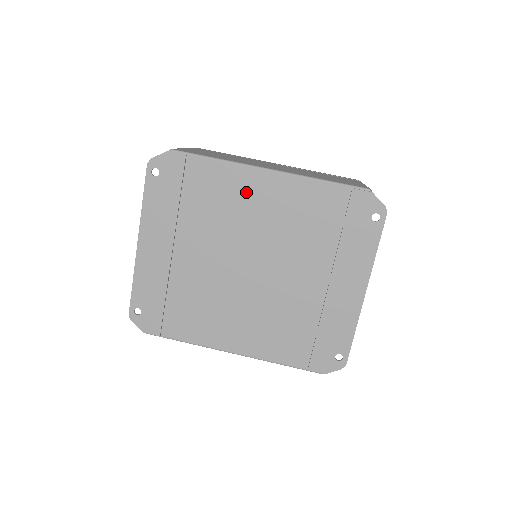
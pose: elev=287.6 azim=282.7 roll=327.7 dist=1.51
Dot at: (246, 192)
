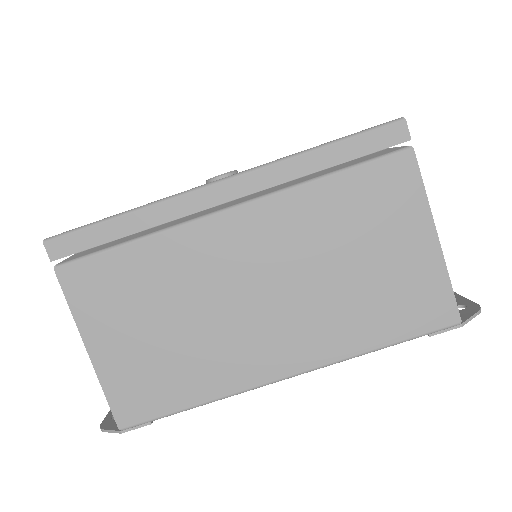
Dot at: occluded
